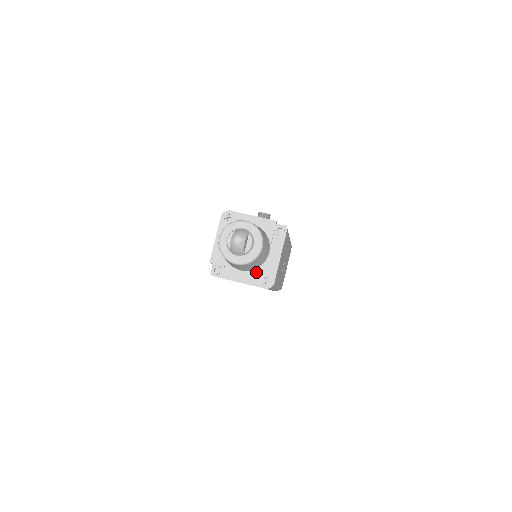
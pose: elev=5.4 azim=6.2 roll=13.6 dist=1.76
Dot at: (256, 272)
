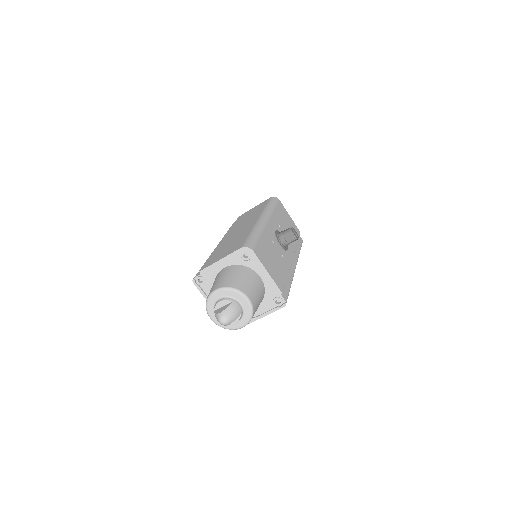
Dot at: occluded
